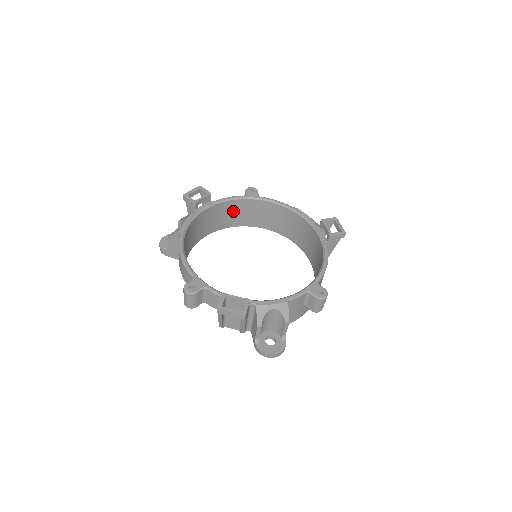
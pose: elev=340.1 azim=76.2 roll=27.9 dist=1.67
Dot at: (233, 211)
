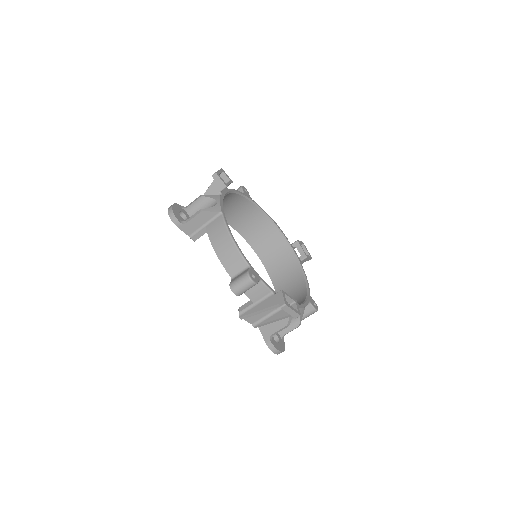
Dot at: (227, 203)
